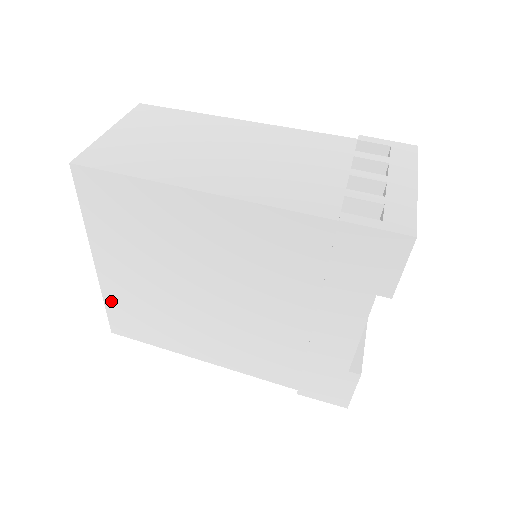
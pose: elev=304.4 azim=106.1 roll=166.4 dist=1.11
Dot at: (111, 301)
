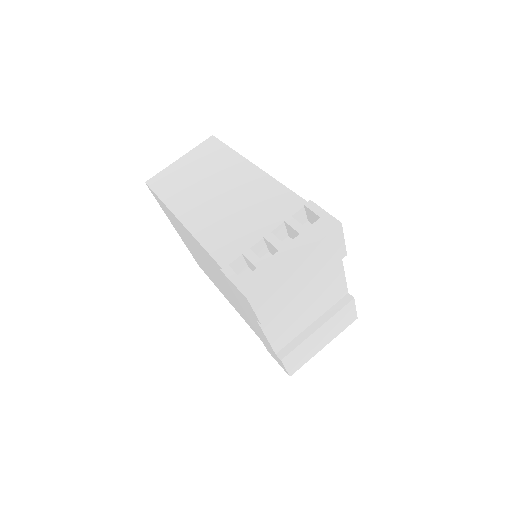
Dot at: (190, 251)
